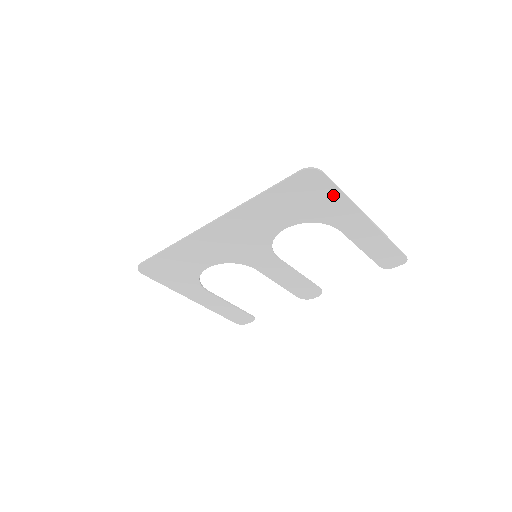
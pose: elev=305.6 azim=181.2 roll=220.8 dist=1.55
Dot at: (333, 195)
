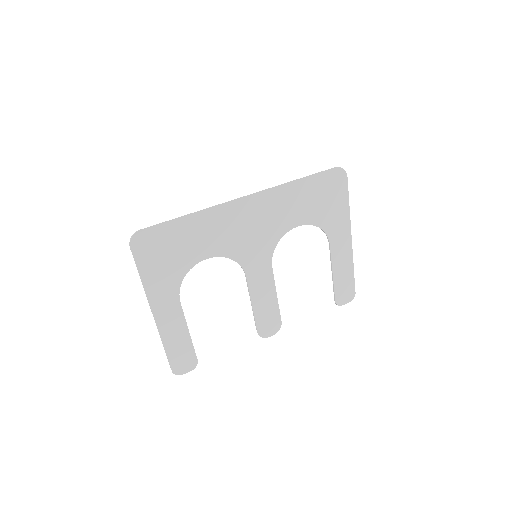
Dot at: (343, 202)
